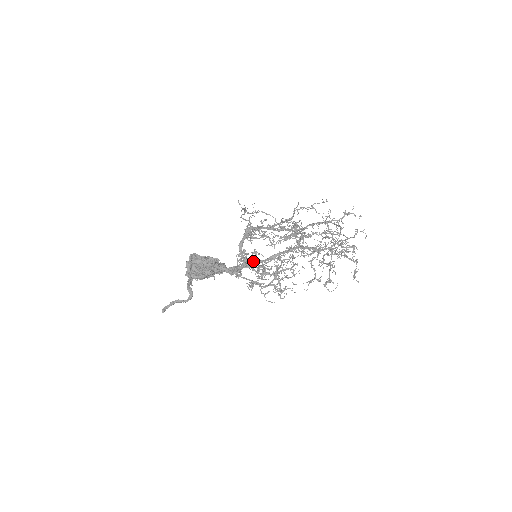
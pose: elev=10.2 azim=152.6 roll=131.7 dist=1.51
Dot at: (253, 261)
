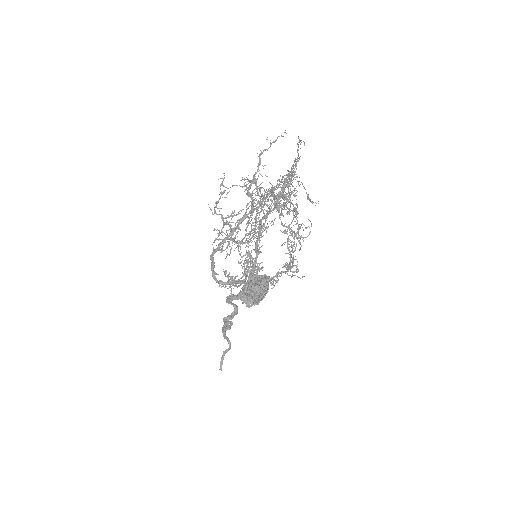
Dot at: (231, 279)
